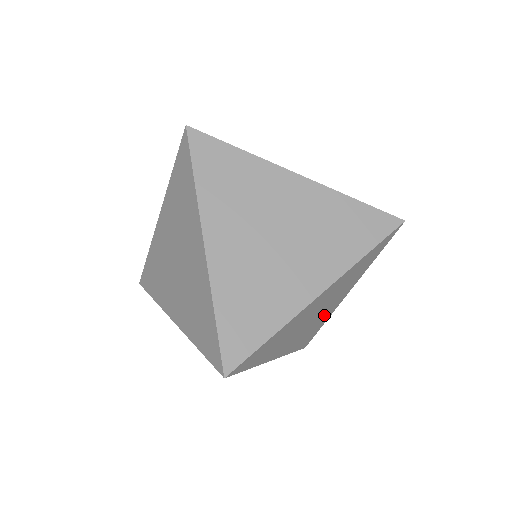
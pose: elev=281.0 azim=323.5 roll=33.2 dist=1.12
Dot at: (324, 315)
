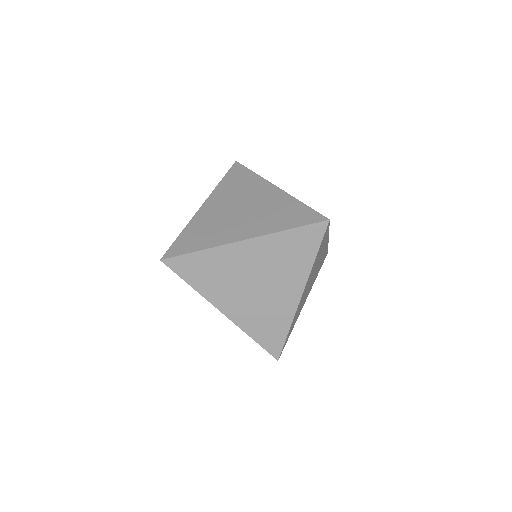
Dot at: (277, 304)
